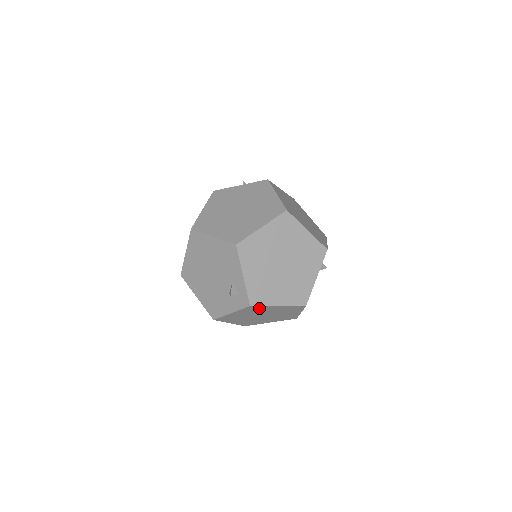
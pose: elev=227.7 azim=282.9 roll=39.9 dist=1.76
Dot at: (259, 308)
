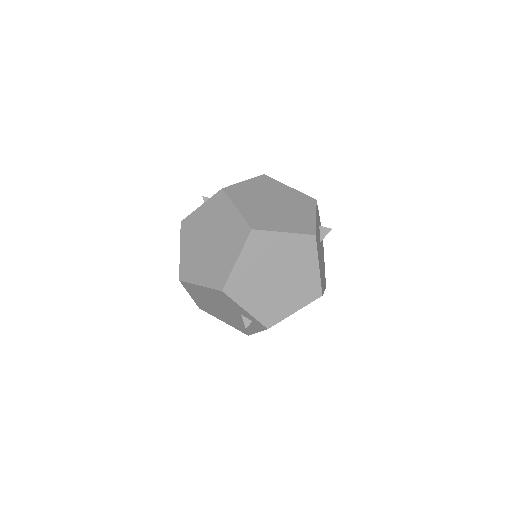
Dot at: occluded
